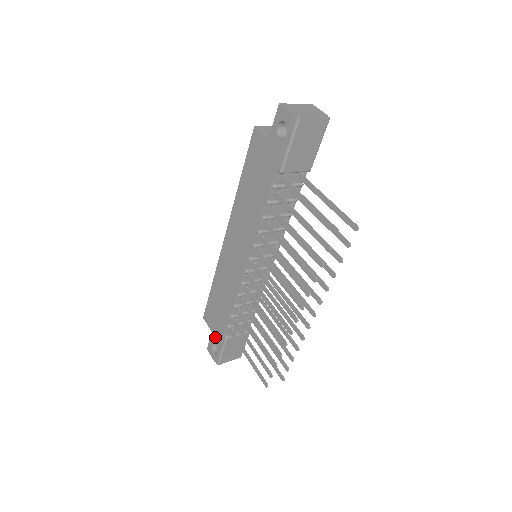
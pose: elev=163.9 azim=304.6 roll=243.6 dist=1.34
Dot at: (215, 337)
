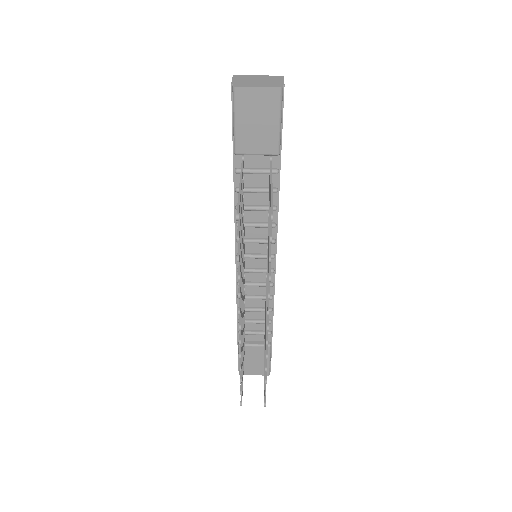
Dot at: occluded
